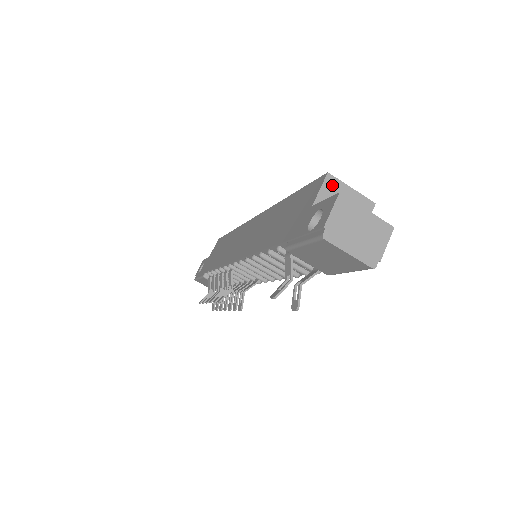
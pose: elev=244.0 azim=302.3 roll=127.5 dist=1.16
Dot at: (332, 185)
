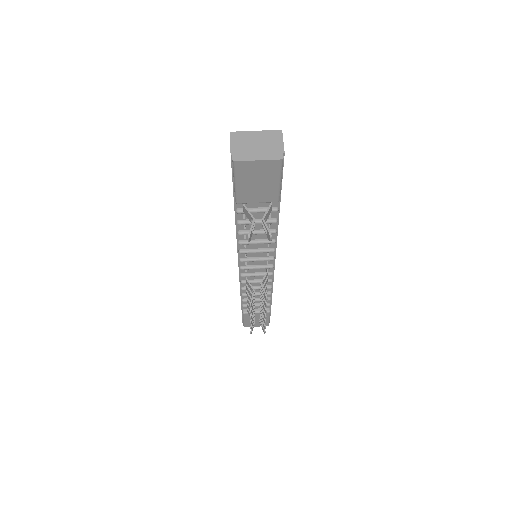
Dot at: occluded
